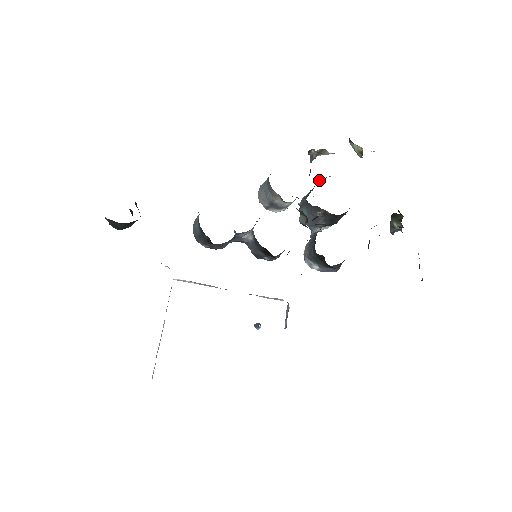
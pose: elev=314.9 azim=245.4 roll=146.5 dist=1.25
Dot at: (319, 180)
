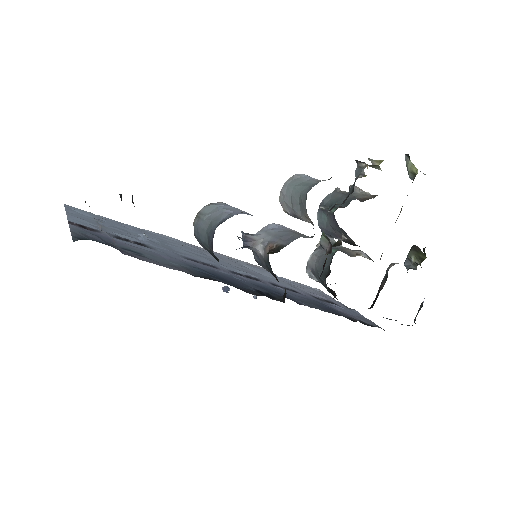
Dot at: (355, 192)
